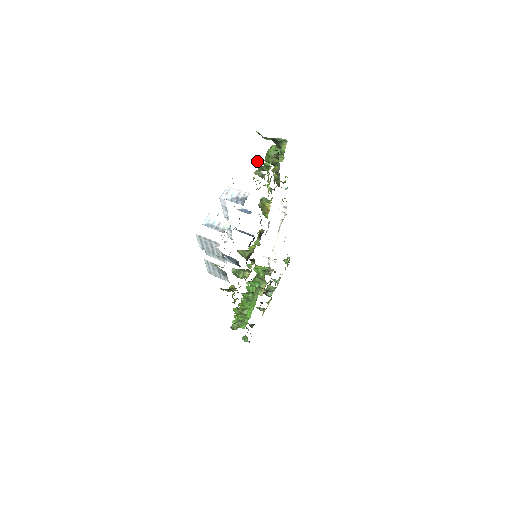
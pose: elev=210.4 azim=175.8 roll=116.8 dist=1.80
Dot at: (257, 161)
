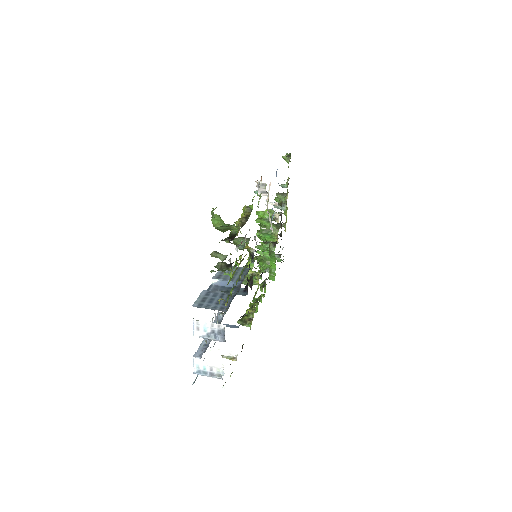
Dot at: occluded
